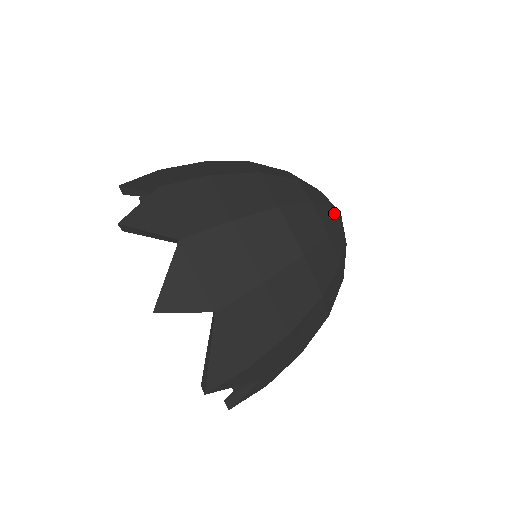
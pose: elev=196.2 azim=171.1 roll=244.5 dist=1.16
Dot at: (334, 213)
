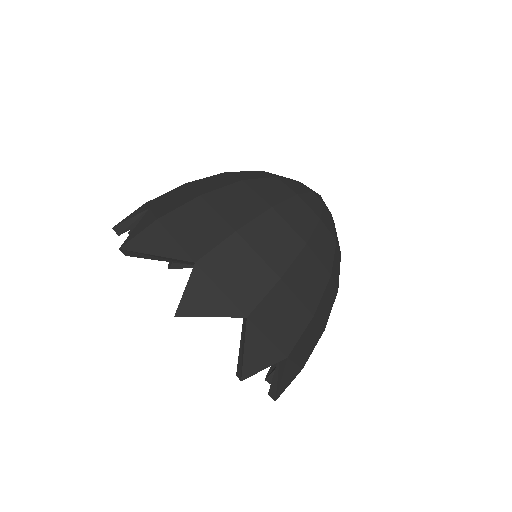
Dot at: (327, 210)
